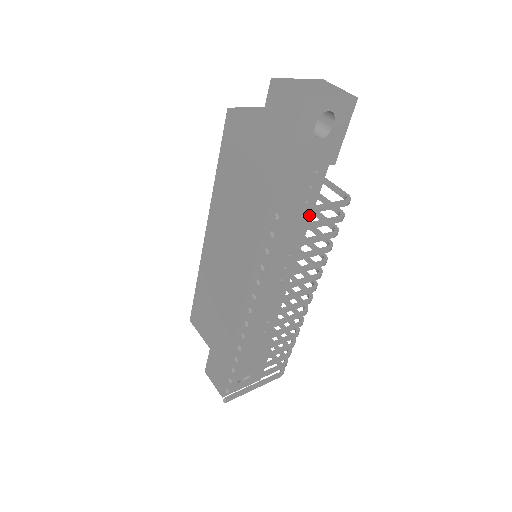
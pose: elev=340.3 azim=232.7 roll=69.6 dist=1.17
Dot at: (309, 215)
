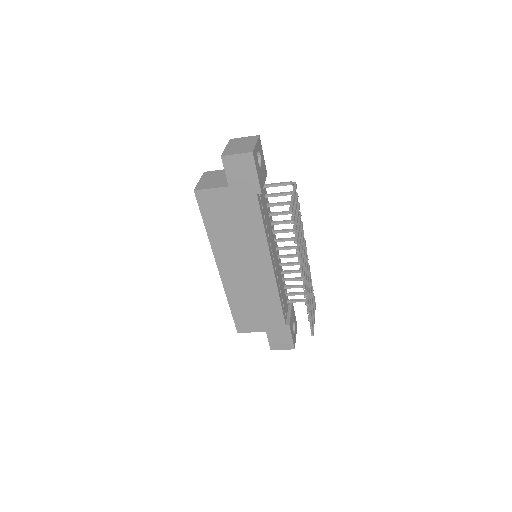
Dot at: (269, 210)
